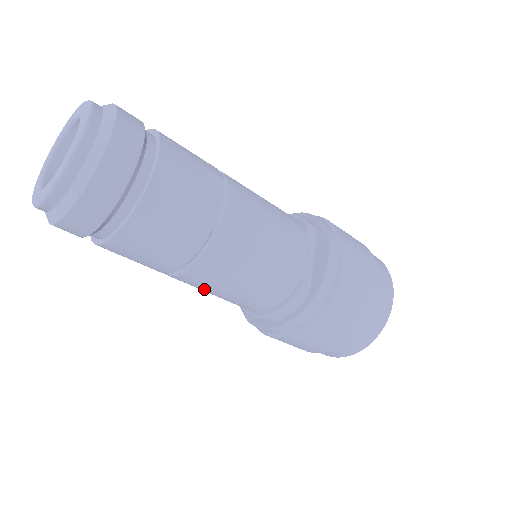
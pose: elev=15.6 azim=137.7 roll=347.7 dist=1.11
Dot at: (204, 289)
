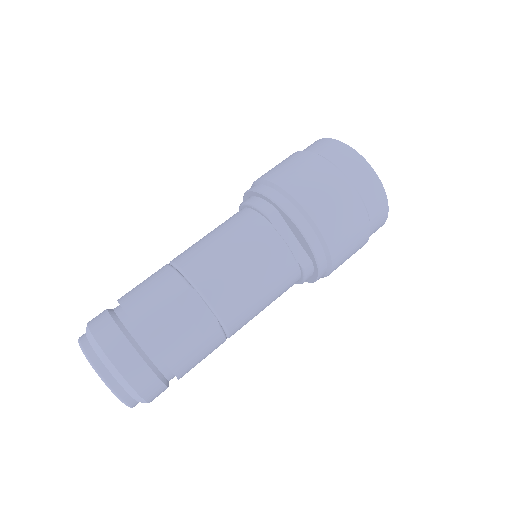
Dot at: occluded
